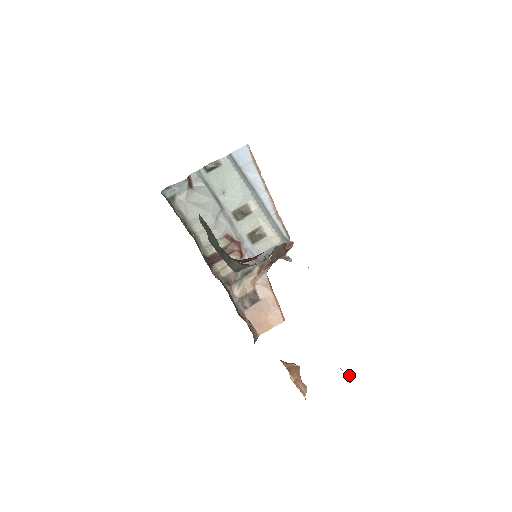
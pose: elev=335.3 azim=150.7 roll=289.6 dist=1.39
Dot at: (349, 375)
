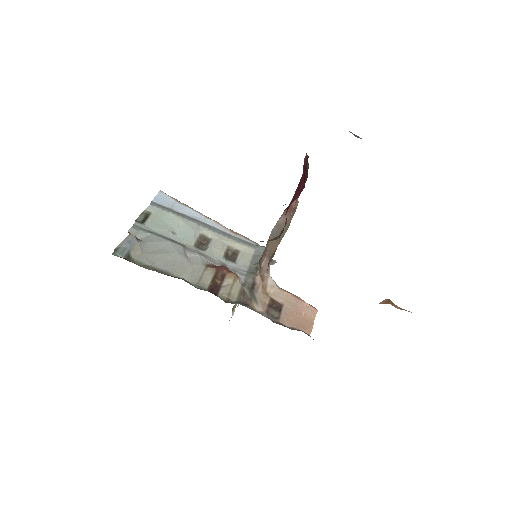
Dot at: occluded
